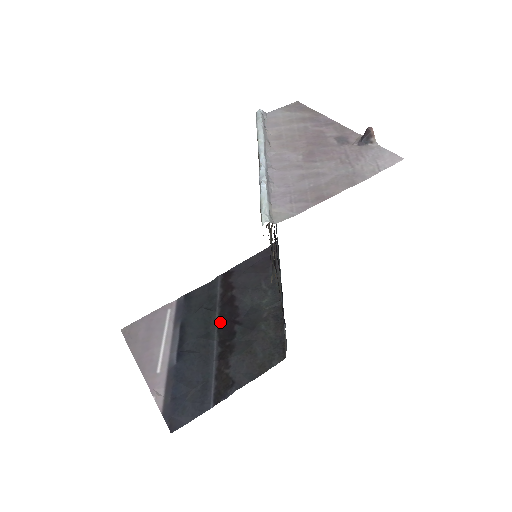
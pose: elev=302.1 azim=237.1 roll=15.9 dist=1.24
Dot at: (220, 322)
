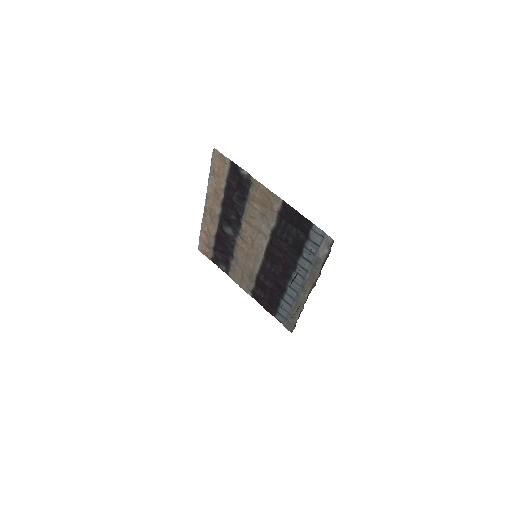
Dot at: occluded
